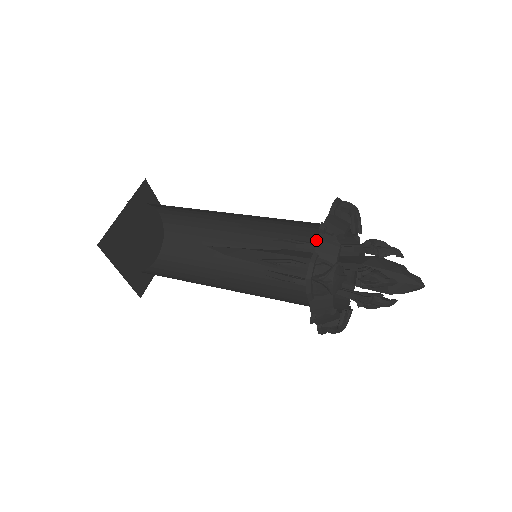
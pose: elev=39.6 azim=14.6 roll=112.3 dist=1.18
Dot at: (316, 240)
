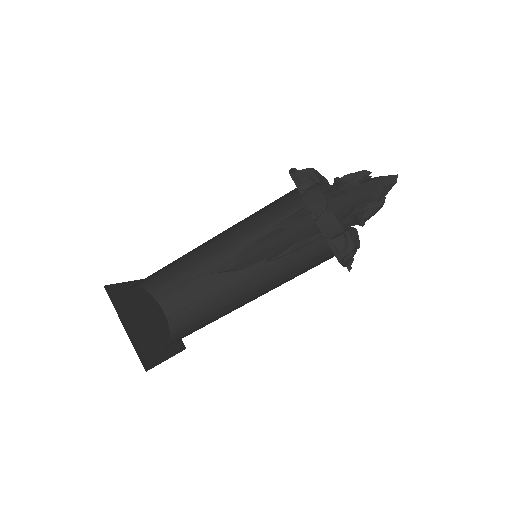
Dot at: occluded
